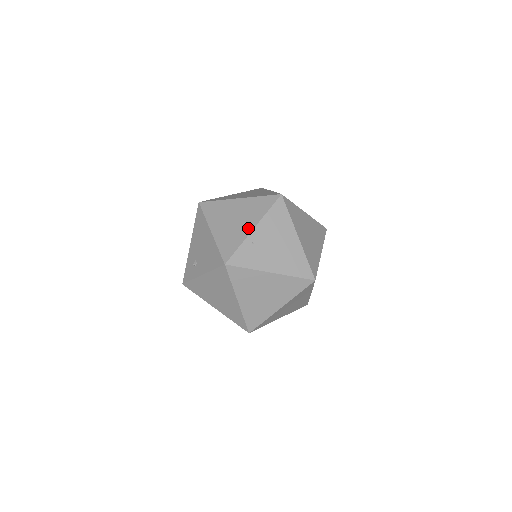
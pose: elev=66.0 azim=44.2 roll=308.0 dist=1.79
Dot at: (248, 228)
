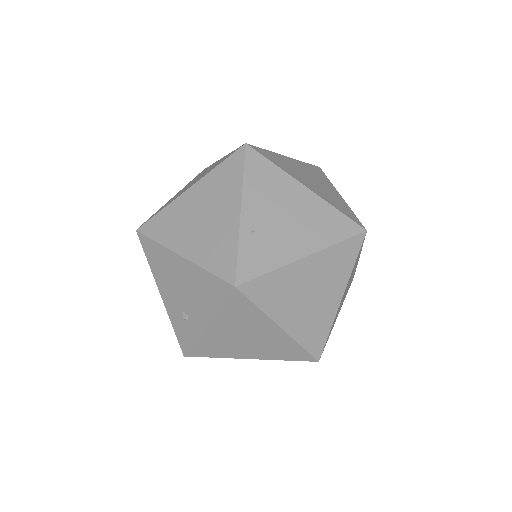
Dot at: (232, 216)
